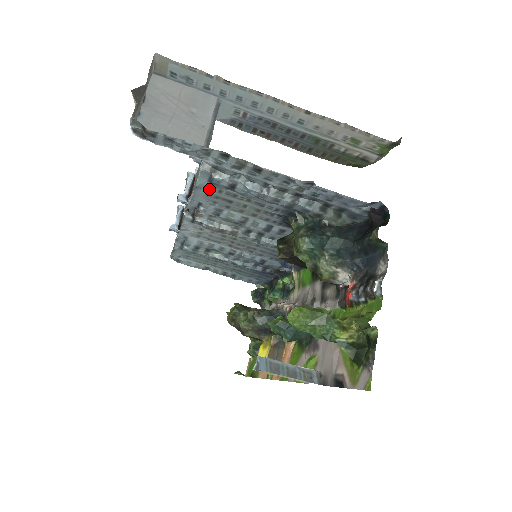
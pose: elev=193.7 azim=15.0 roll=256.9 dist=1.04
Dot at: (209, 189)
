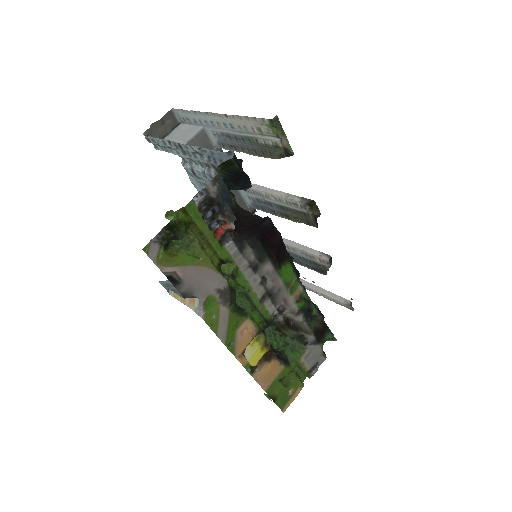
Dot at: (198, 184)
